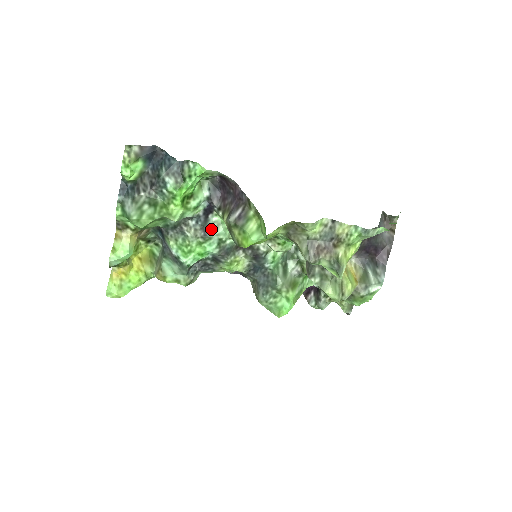
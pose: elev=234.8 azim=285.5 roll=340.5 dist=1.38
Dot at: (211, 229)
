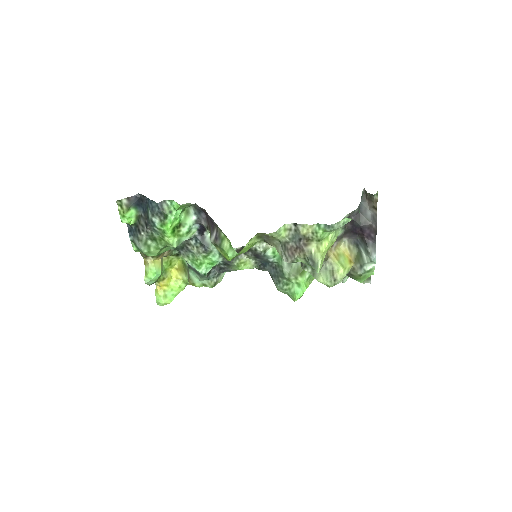
Dot at: (209, 244)
